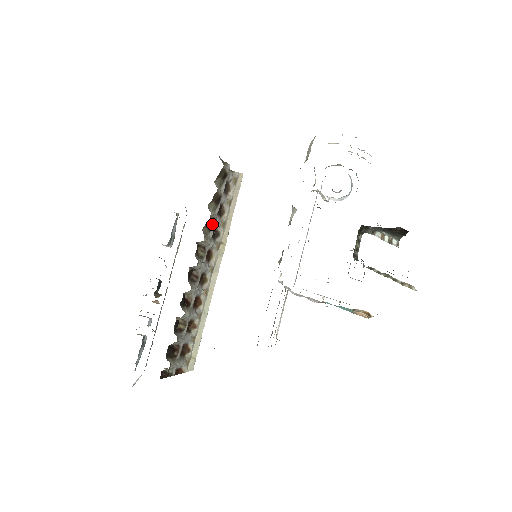
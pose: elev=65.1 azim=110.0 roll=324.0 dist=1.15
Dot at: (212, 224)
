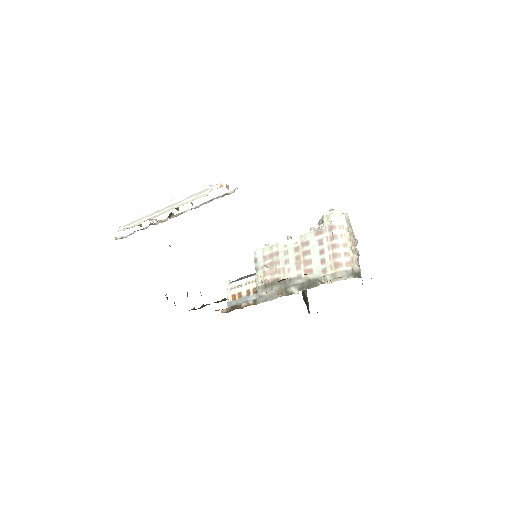
Dot at: occluded
